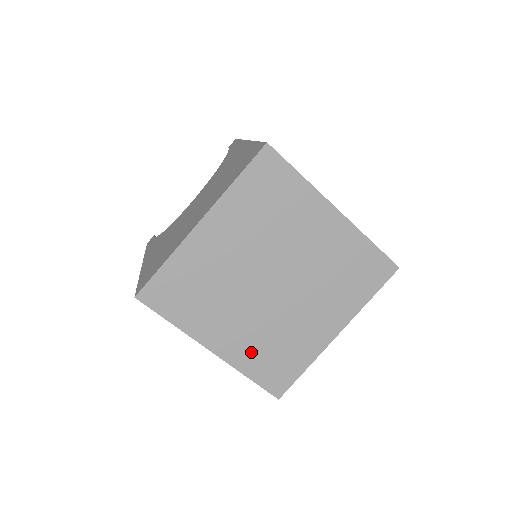
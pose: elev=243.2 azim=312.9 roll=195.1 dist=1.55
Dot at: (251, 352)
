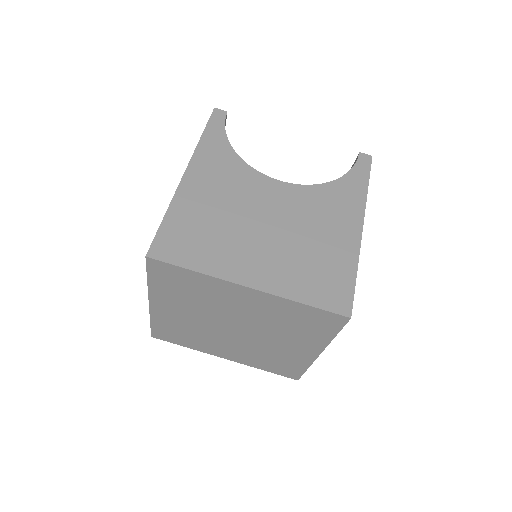
Dot at: (171, 322)
